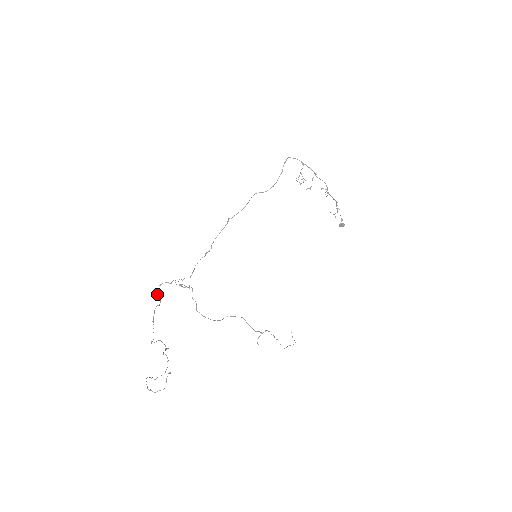
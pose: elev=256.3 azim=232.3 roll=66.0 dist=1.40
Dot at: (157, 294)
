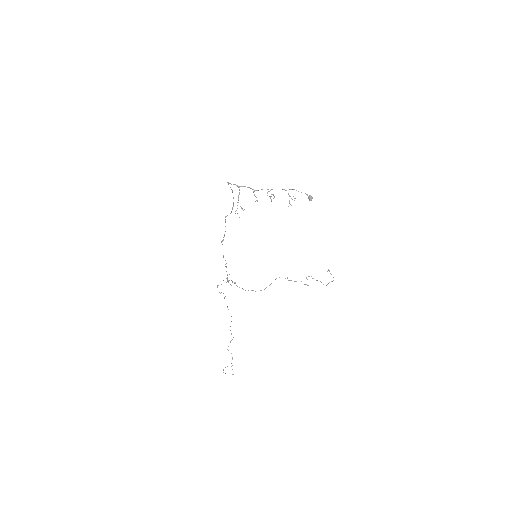
Dot at: (219, 292)
